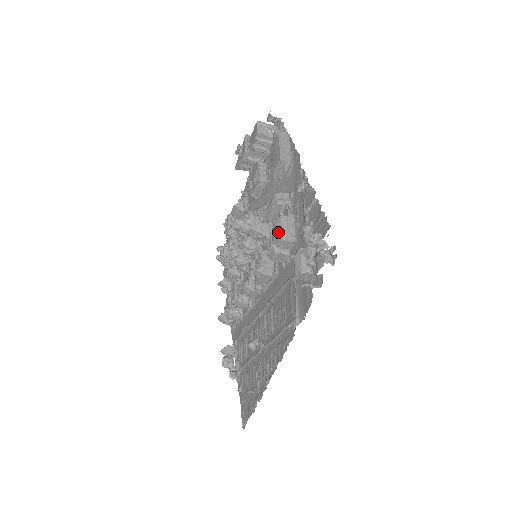
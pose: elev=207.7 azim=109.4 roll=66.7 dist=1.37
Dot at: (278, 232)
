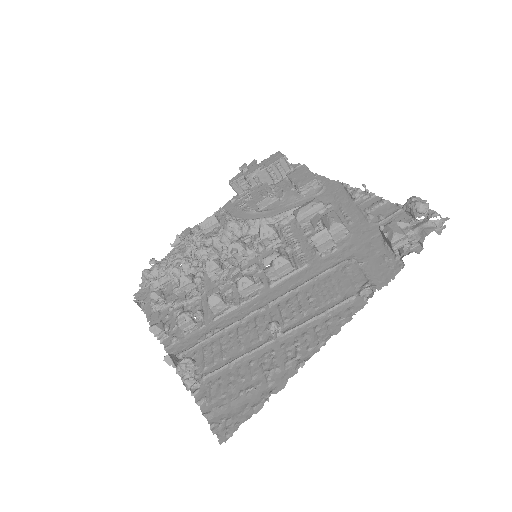
Dot at: (336, 218)
